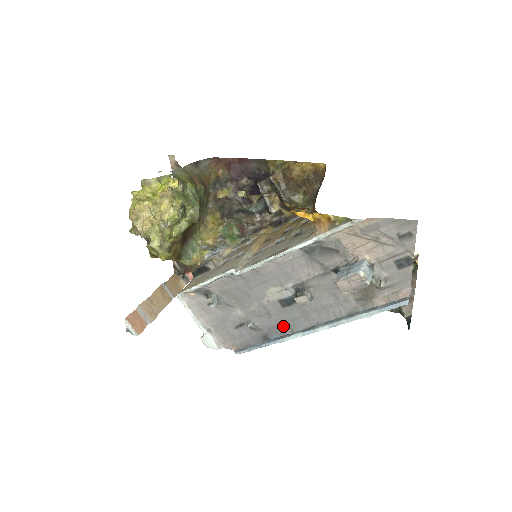
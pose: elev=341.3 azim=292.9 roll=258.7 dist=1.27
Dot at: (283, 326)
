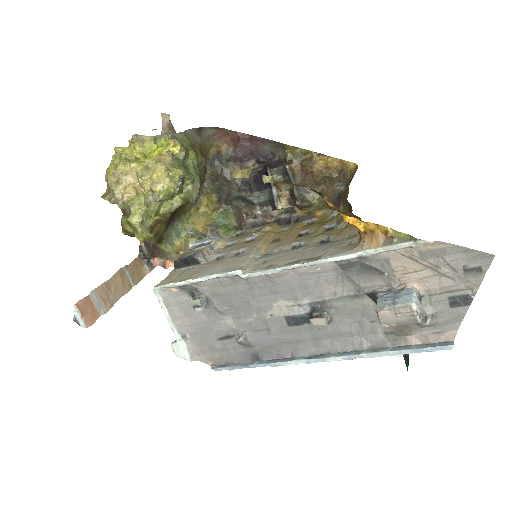
Dot at: (282, 347)
